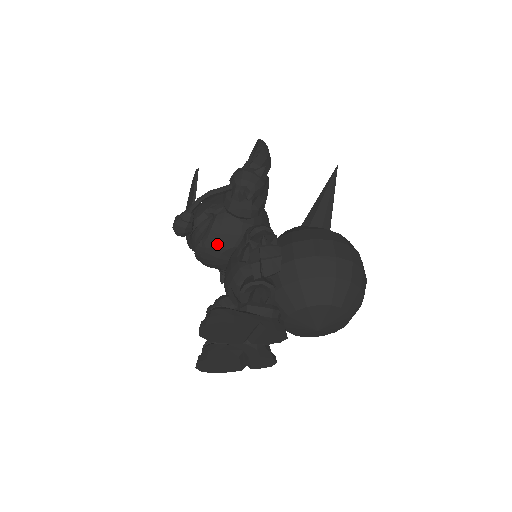
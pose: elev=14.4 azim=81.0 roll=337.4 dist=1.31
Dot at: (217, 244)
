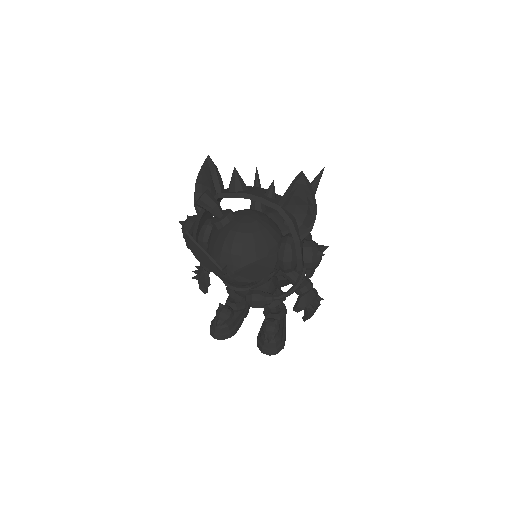
Dot at: occluded
